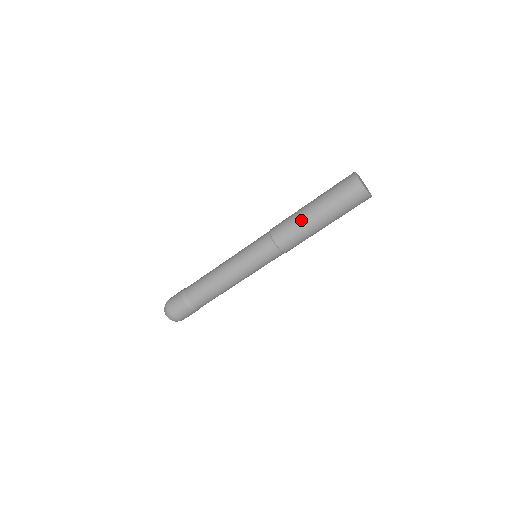
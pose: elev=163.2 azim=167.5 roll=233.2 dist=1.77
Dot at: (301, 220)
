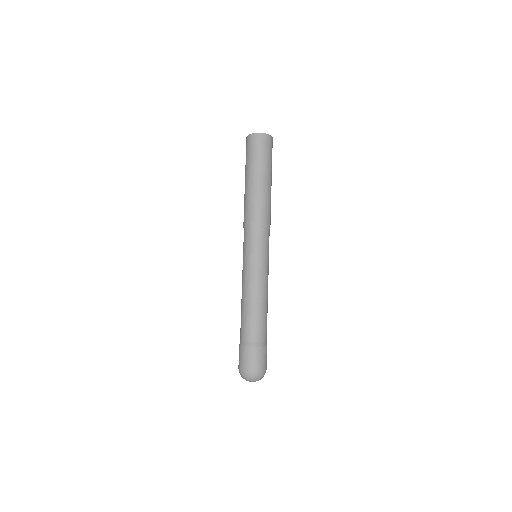
Dot at: (244, 196)
